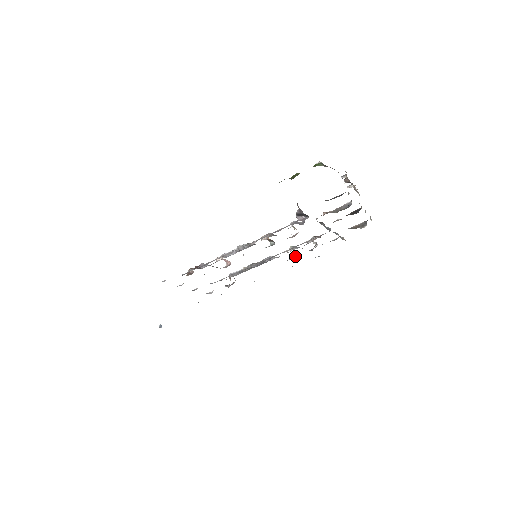
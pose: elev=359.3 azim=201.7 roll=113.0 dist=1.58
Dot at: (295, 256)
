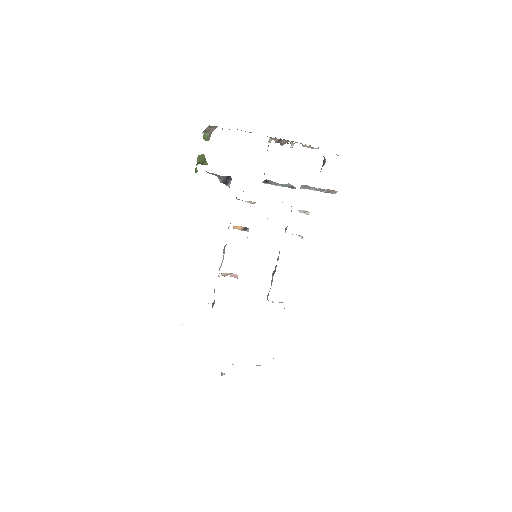
Dot at: occluded
